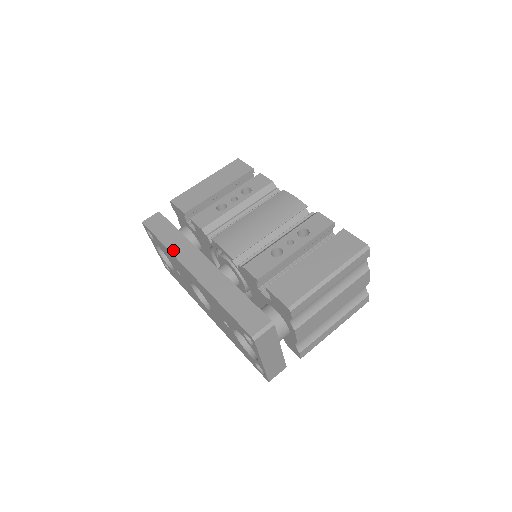
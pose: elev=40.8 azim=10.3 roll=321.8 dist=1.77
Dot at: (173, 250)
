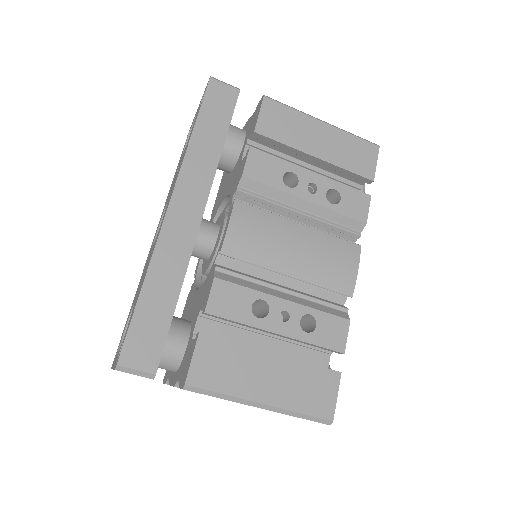
Dot at: (190, 157)
